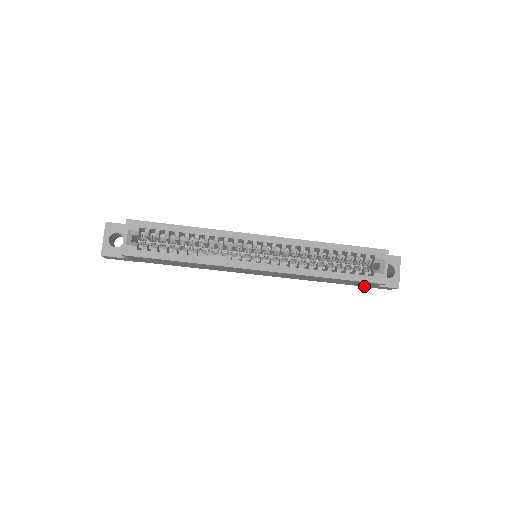
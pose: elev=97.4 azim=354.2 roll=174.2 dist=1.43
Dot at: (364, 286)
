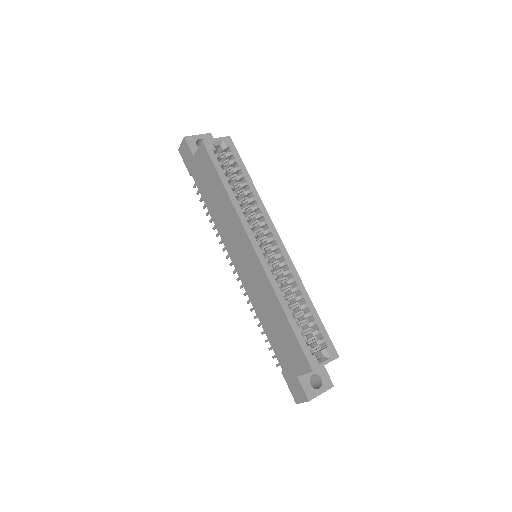
Dot at: (286, 374)
